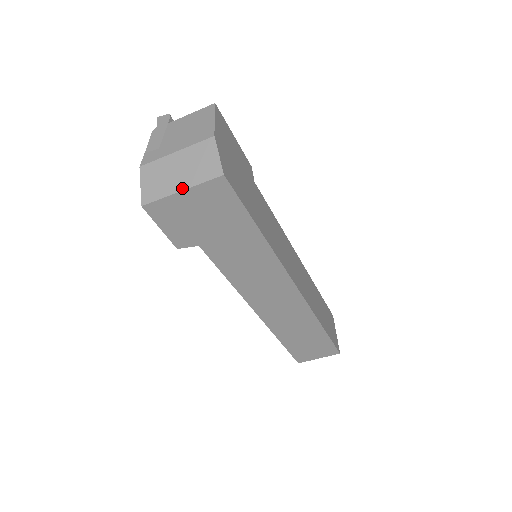
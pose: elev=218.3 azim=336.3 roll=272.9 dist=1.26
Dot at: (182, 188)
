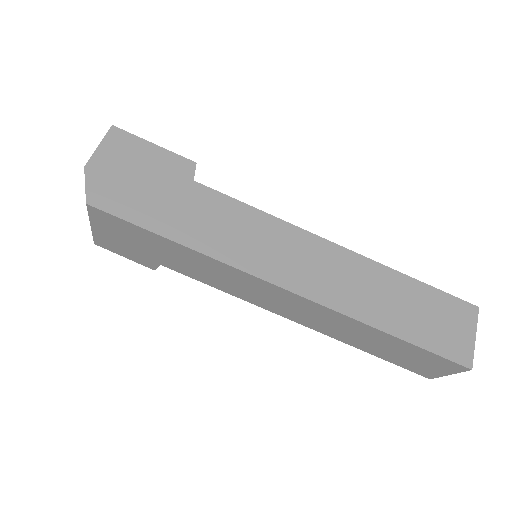
Dot at: (90, 223)
